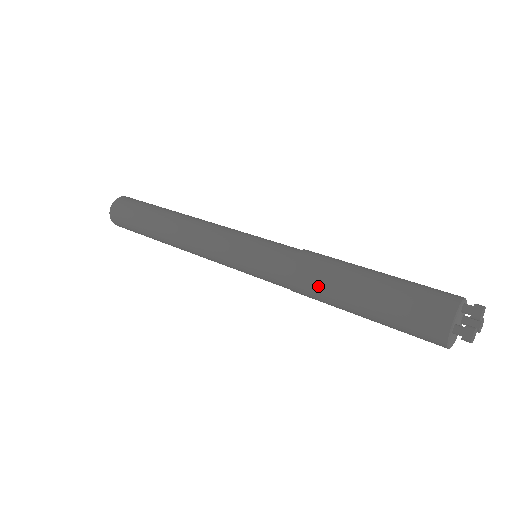
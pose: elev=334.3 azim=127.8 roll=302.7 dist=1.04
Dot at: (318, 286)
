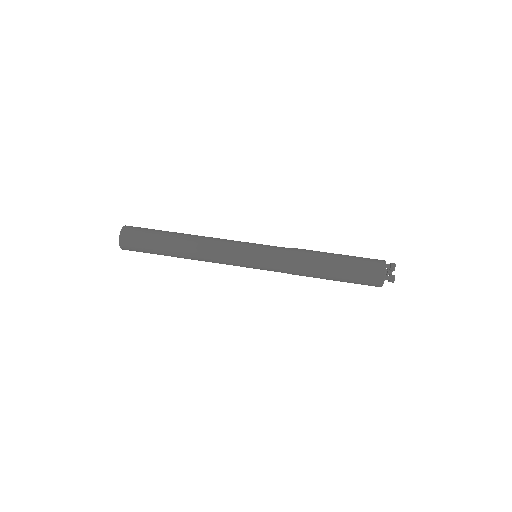
Dot at: (309, 269)
